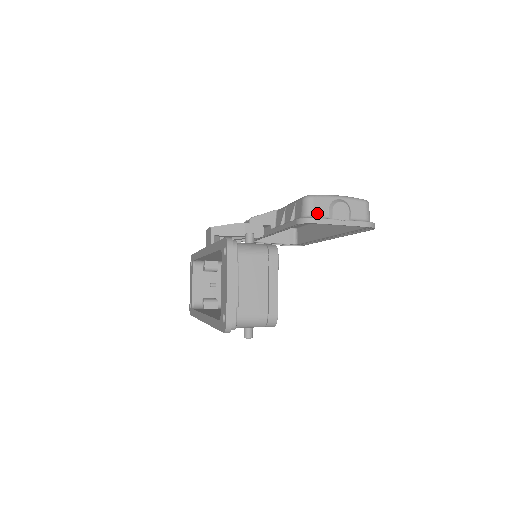
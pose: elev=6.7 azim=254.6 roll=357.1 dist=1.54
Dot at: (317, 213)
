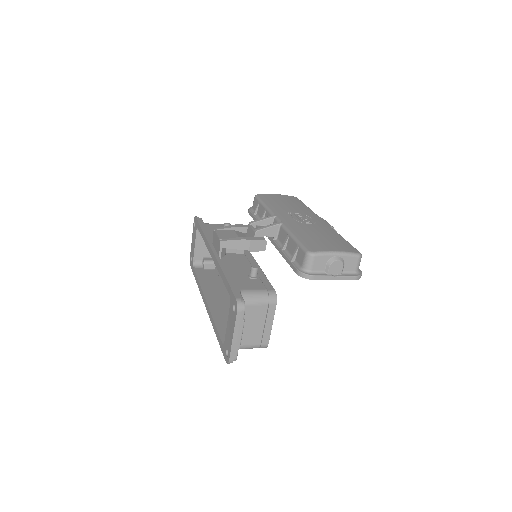
Dot at: (315, 268)
